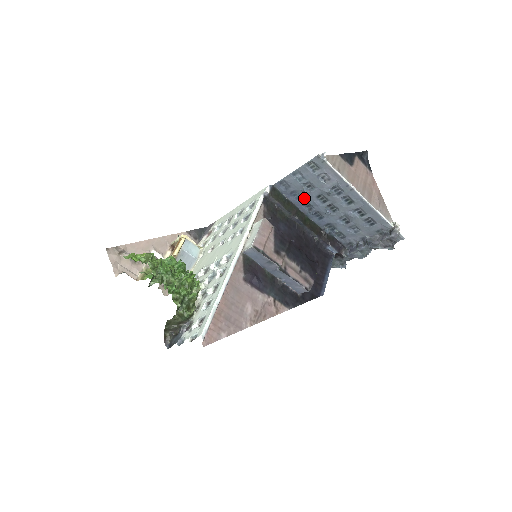
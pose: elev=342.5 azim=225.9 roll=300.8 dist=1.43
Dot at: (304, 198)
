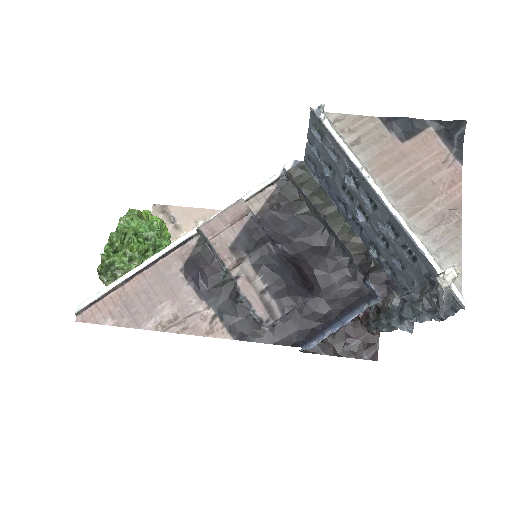
Dot at: (333, 188)
